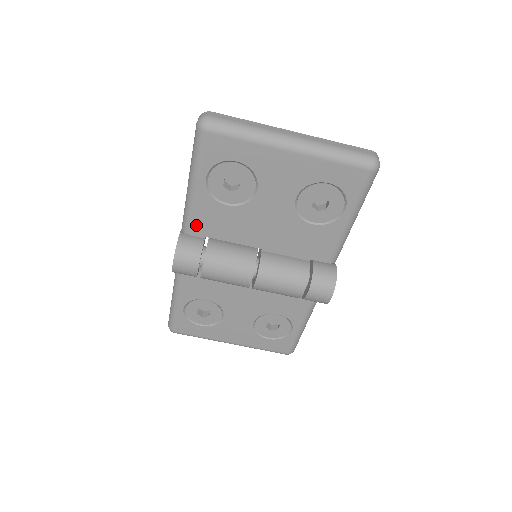
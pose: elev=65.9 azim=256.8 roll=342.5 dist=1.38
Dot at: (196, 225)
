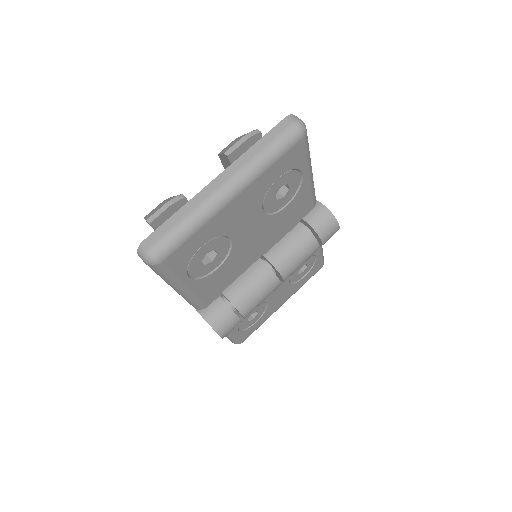
Dot at: (206, 299)
